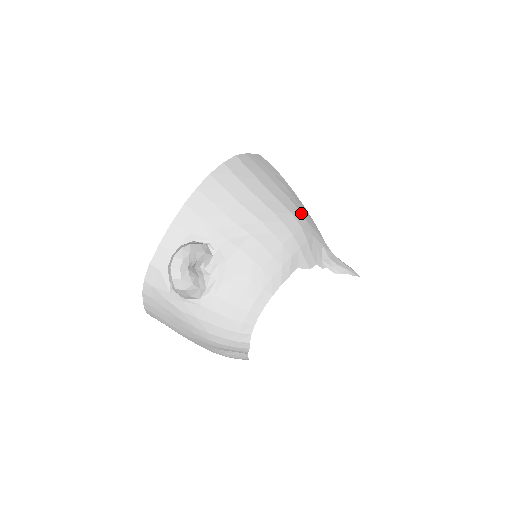
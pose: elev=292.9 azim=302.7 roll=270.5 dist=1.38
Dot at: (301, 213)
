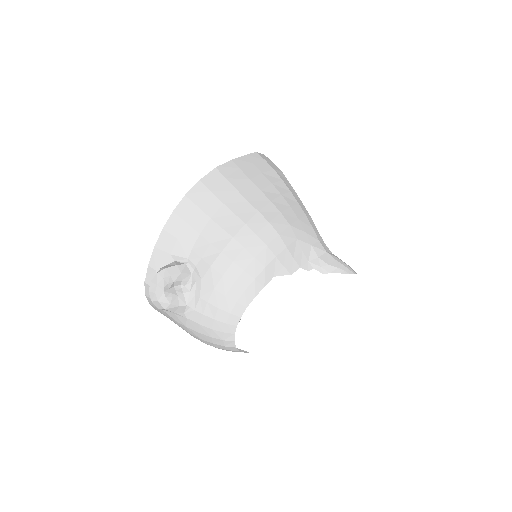
Dot at: (284, 217)
